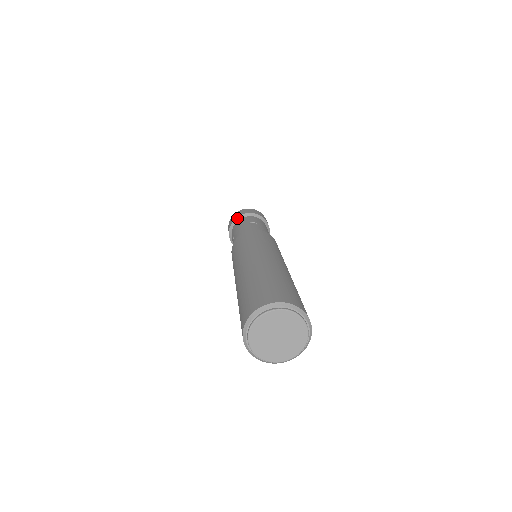
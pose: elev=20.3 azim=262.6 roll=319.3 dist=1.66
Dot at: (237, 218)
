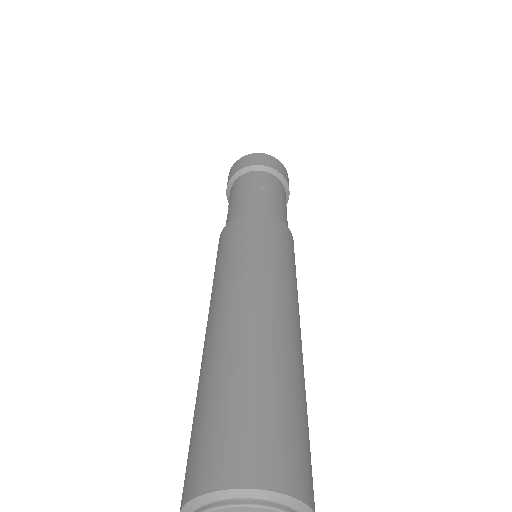
Dot at: (241, 170)
